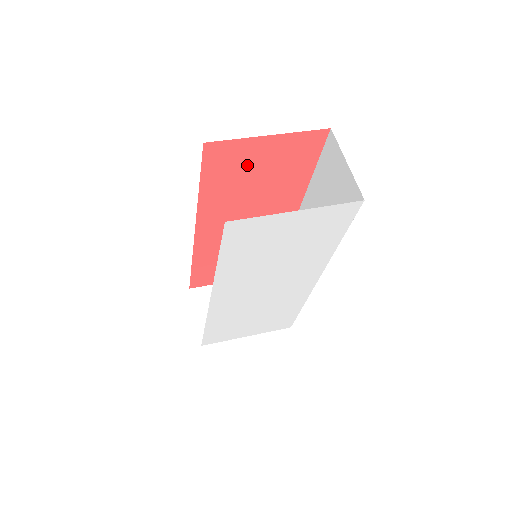
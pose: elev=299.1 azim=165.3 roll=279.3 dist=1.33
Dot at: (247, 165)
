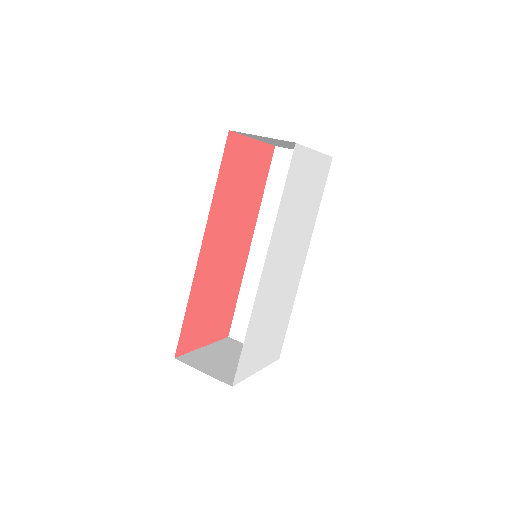
Dot at: (241, 166)
